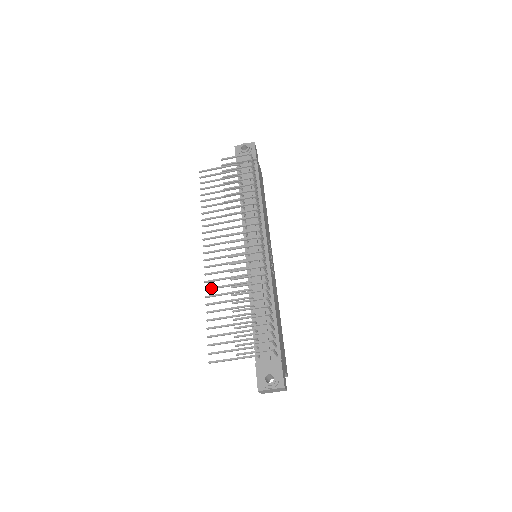
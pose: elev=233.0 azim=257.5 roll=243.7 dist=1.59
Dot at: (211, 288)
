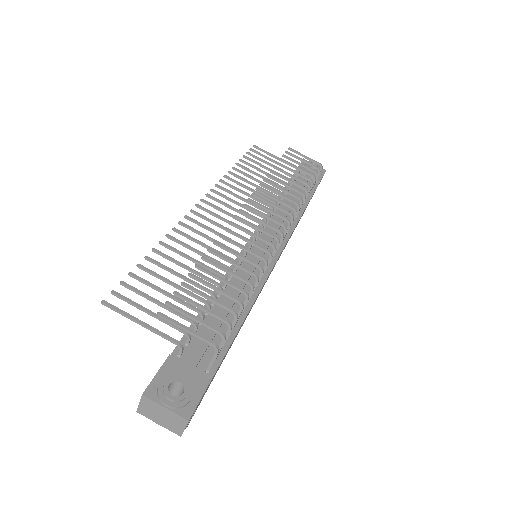
Dot at: (182, 232)
